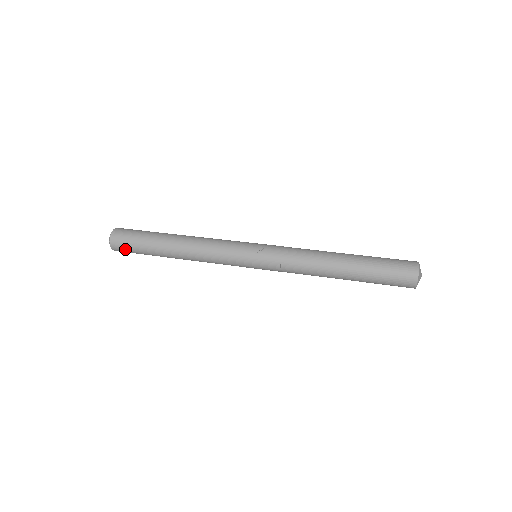
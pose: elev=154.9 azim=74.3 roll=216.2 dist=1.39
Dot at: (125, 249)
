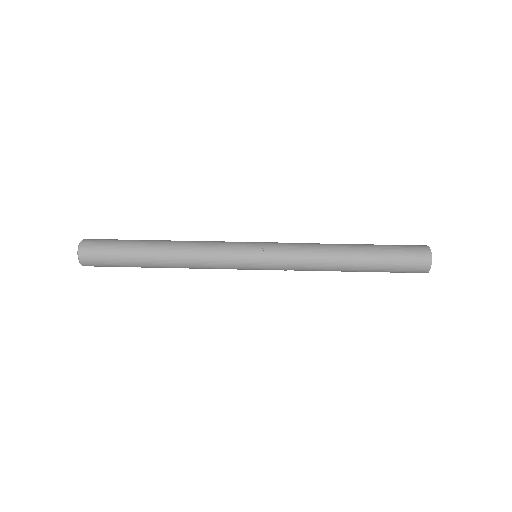
Dot at: (99, 264)
